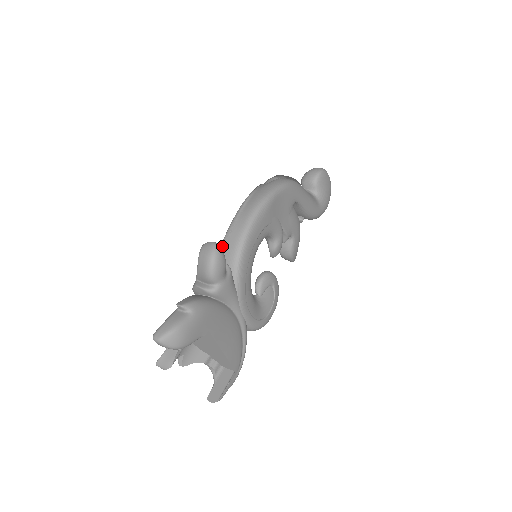
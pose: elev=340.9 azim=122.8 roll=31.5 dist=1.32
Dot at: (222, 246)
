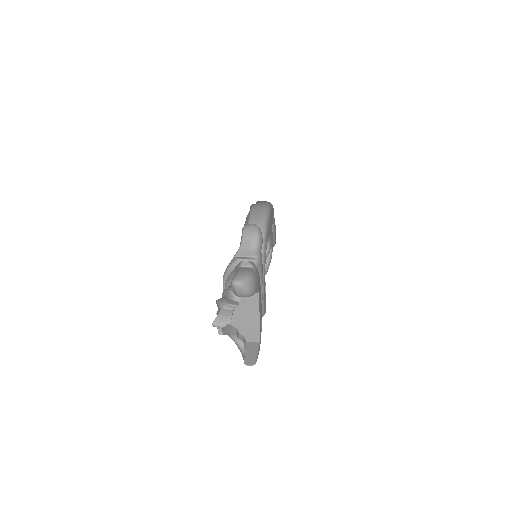
Dot at: occluded
